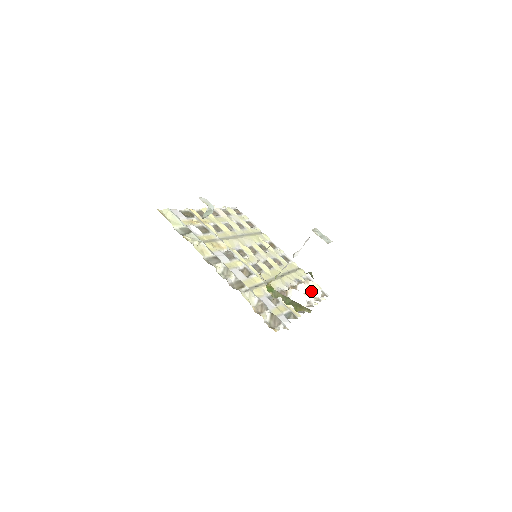
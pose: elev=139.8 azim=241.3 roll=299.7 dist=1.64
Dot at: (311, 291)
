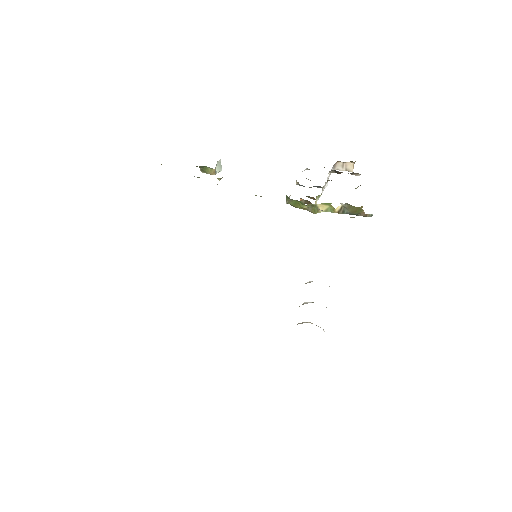
Dot at: occluded
